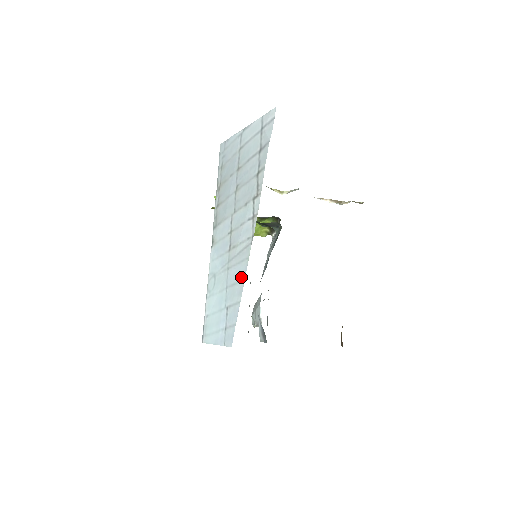
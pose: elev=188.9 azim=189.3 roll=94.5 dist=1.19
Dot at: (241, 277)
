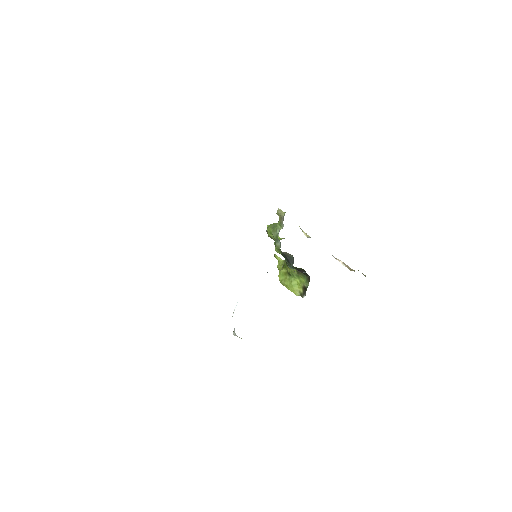
Dot at: occluded
